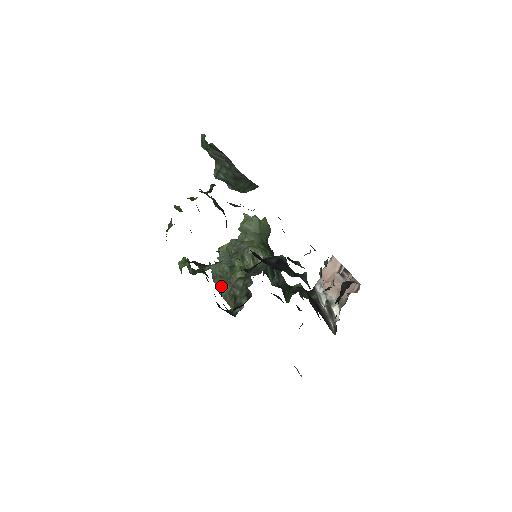
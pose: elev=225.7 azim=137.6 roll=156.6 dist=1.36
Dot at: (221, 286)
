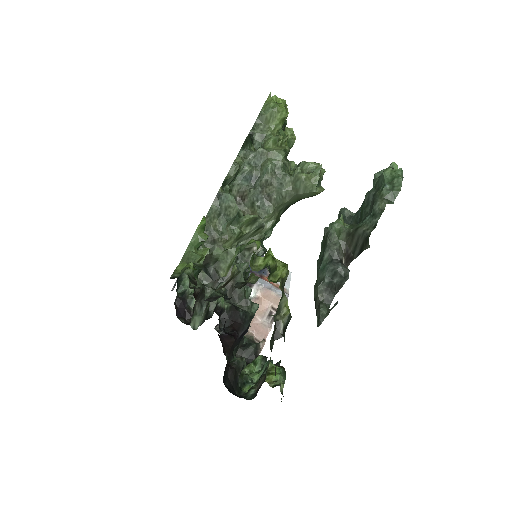
Dot at: (209, 224)
